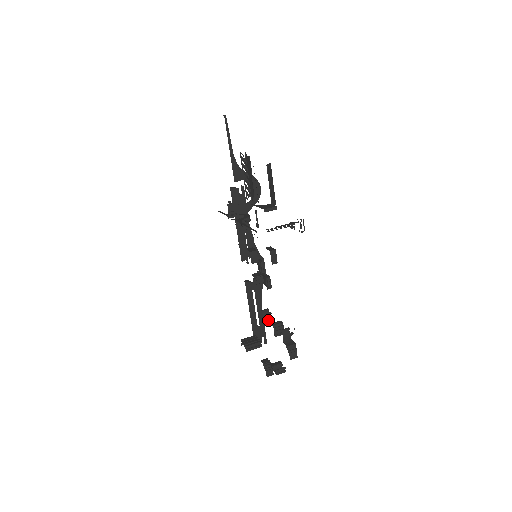
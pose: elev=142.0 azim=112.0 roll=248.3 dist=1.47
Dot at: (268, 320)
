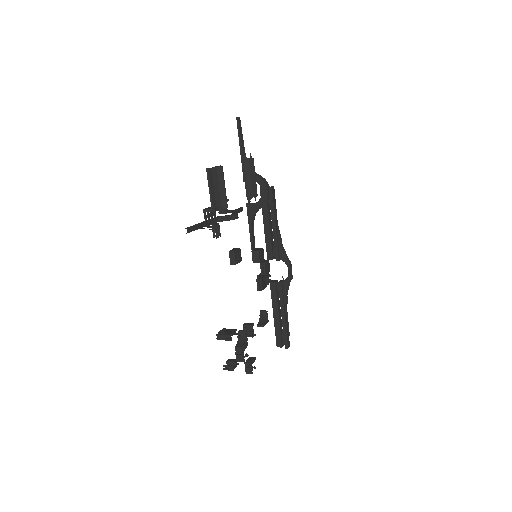
Dot at: (262, 321)
